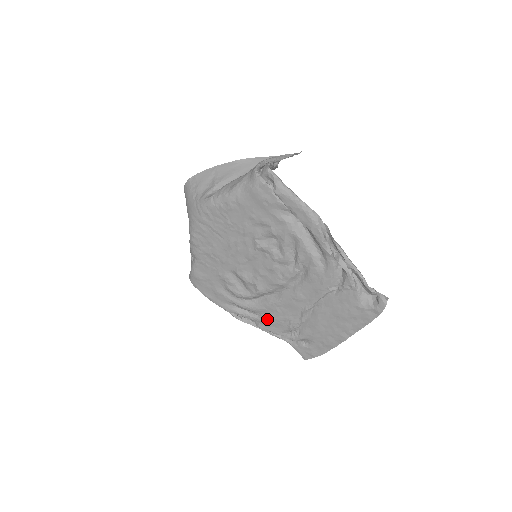
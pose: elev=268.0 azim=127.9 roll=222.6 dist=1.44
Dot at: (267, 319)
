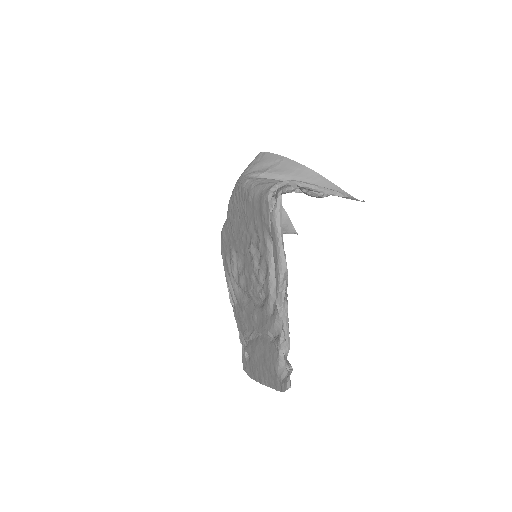
Dot at: (238, 311)
